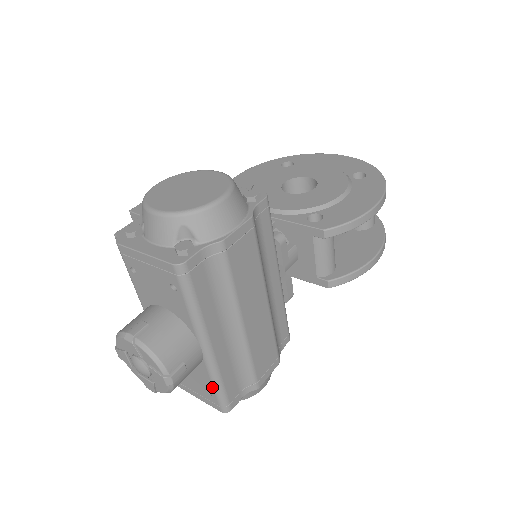
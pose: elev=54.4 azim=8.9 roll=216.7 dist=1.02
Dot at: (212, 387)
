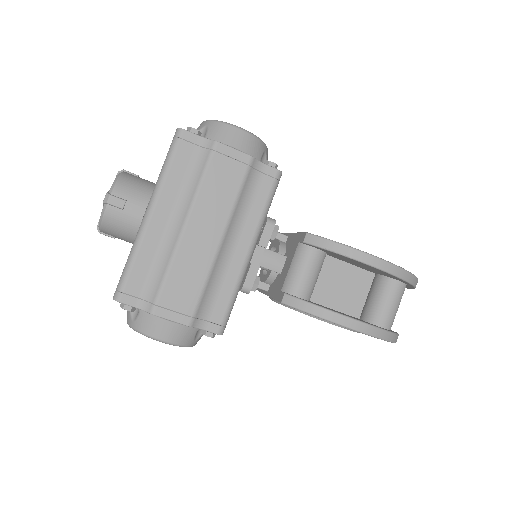
Dot at: (126, 262)
